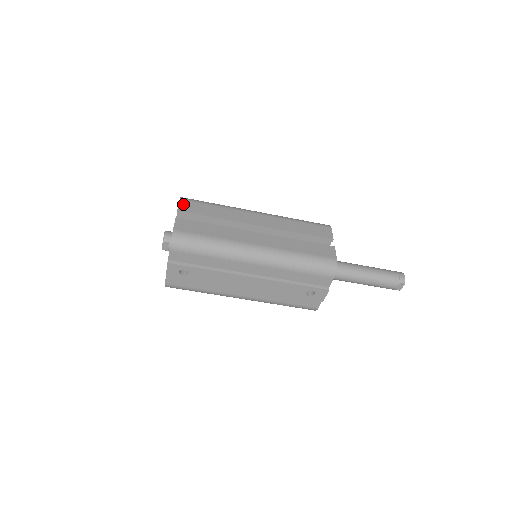
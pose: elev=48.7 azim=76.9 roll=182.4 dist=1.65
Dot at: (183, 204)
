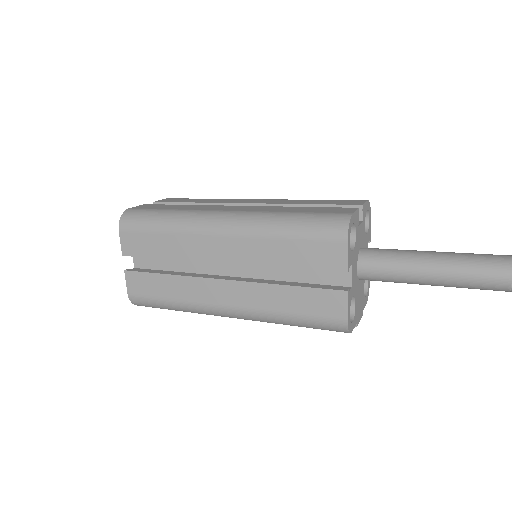
Dot at: (124, 241)
